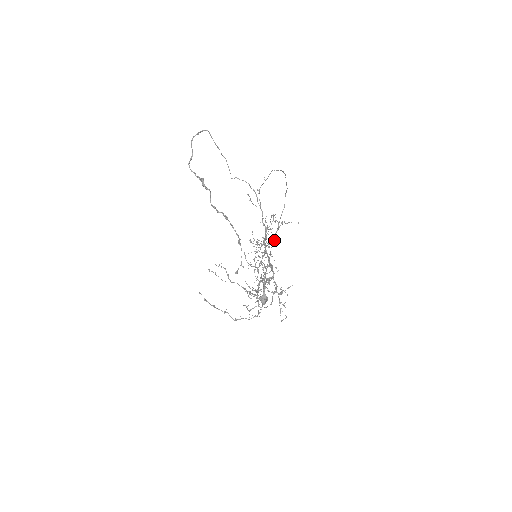
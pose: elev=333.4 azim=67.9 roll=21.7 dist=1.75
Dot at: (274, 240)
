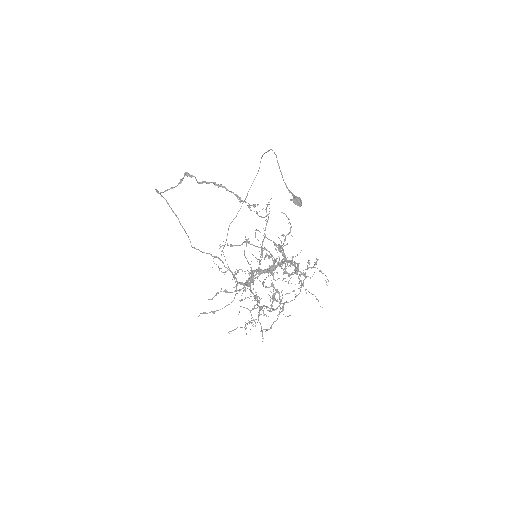
Dot at: (268, 219)
